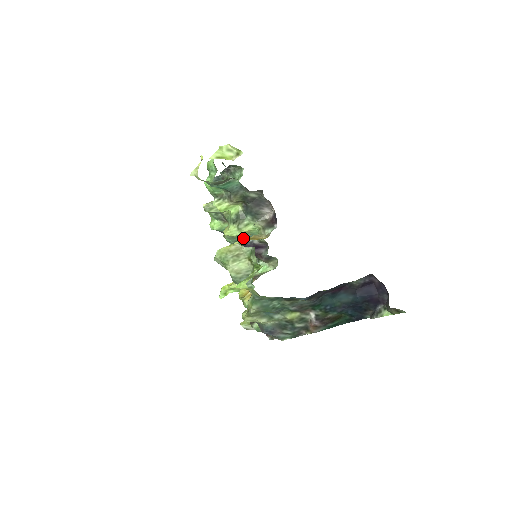
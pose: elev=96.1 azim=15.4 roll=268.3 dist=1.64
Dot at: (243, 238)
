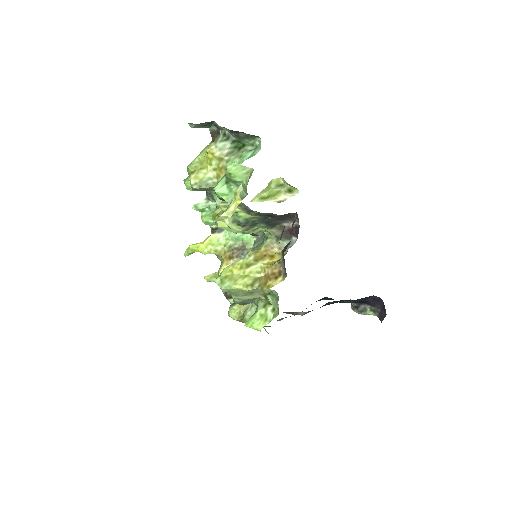
Dot at: (253, 255)
